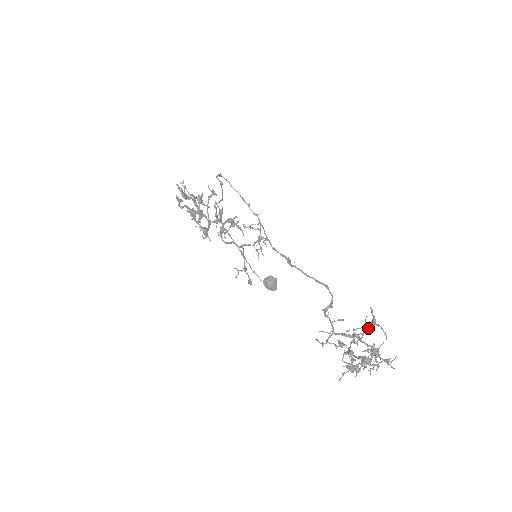
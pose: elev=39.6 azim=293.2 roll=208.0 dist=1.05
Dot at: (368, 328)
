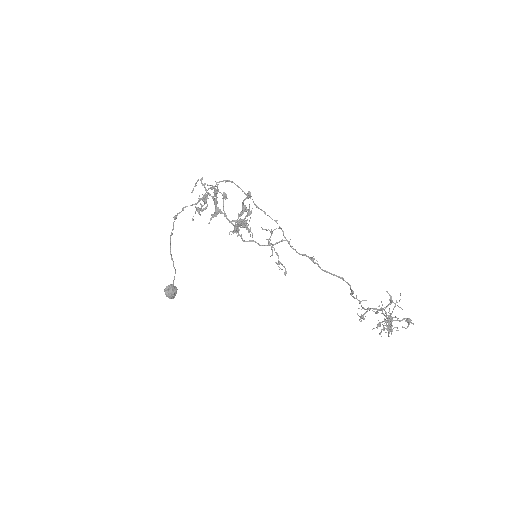
Dot at: (391, 303)
